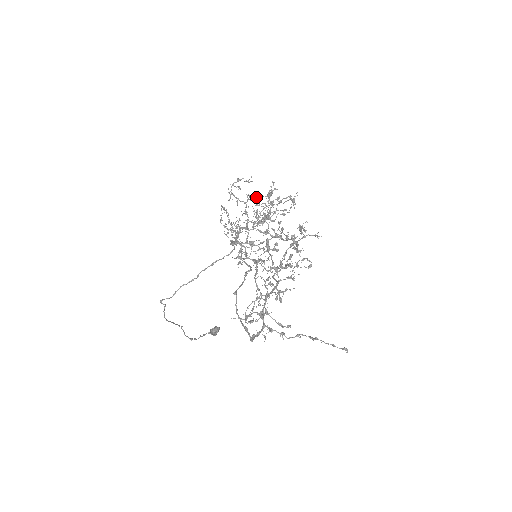
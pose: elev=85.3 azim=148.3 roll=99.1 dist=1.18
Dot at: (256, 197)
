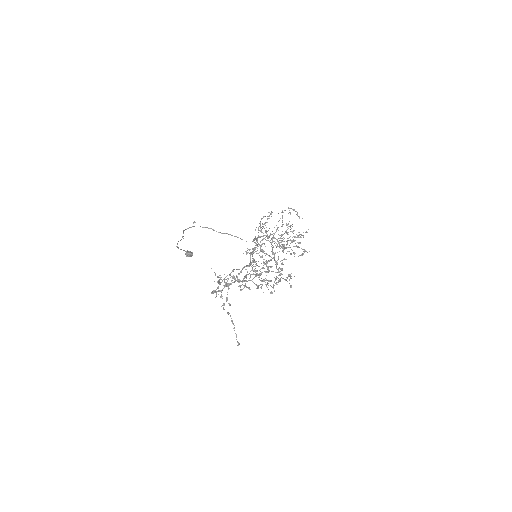
Dot at: occluded
